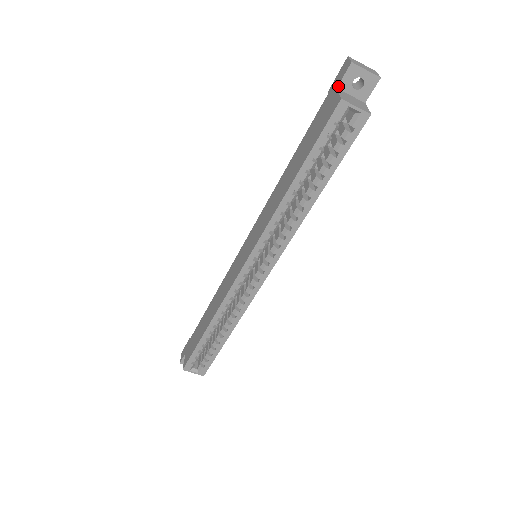
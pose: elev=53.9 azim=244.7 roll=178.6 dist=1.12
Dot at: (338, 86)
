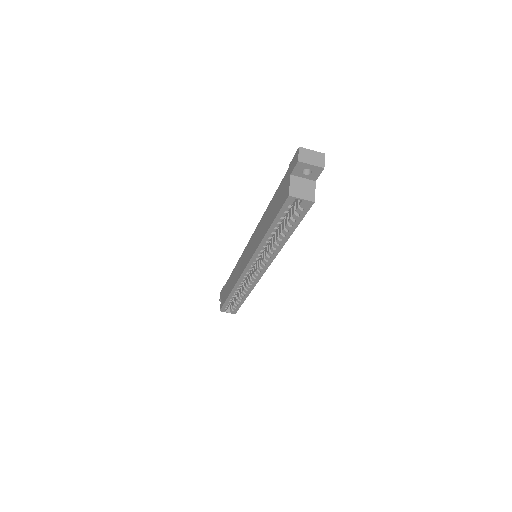
Dot at: (291, 173)
